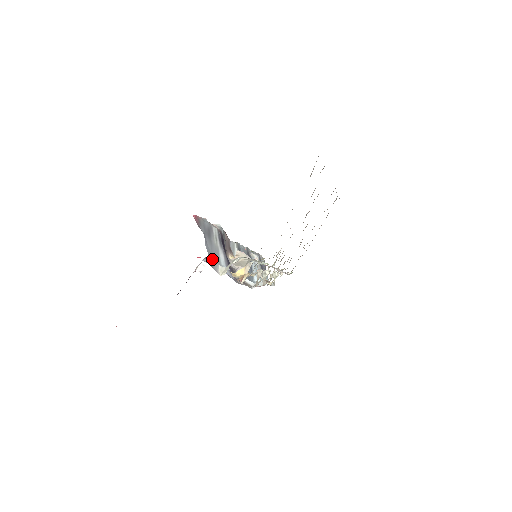
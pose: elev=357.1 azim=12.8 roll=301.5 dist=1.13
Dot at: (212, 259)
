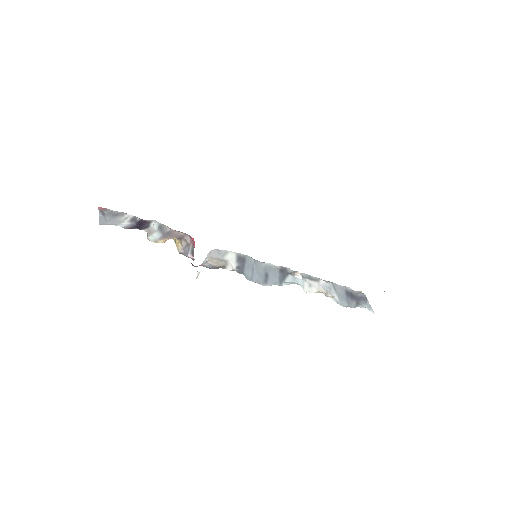
Dot at: (104, 222)
